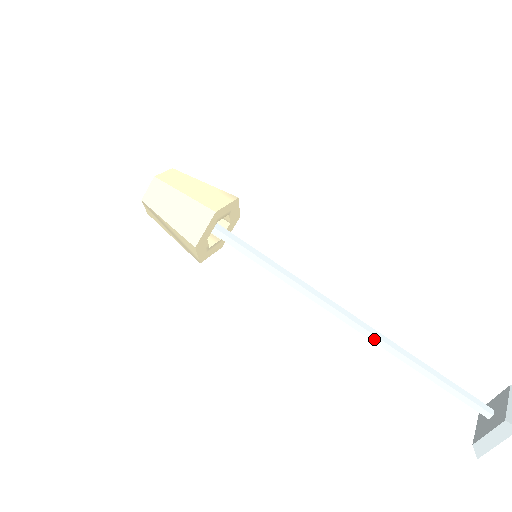
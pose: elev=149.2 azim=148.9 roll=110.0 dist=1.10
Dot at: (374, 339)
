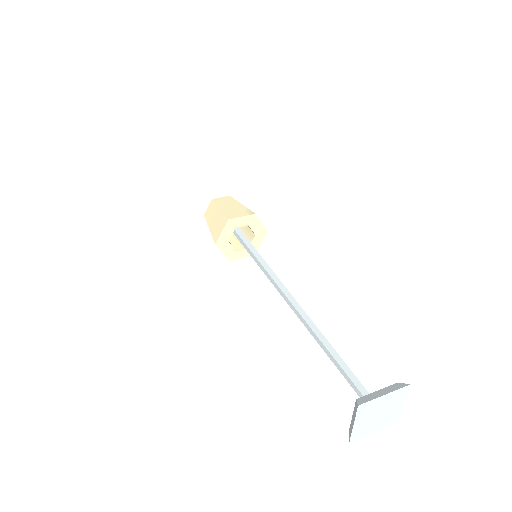
Dot at: (305, 324)
